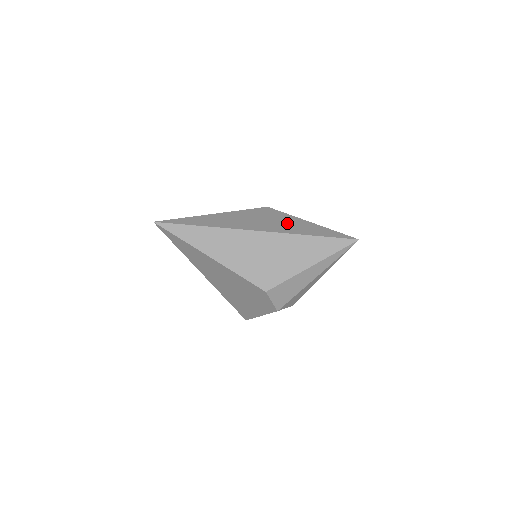
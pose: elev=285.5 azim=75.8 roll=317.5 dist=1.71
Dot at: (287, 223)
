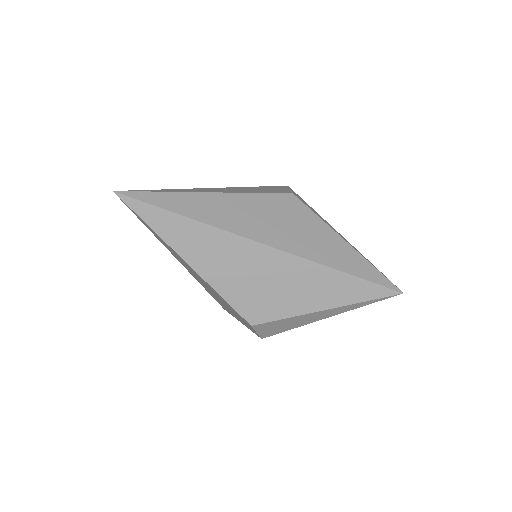
Dot at: (312, 236)
